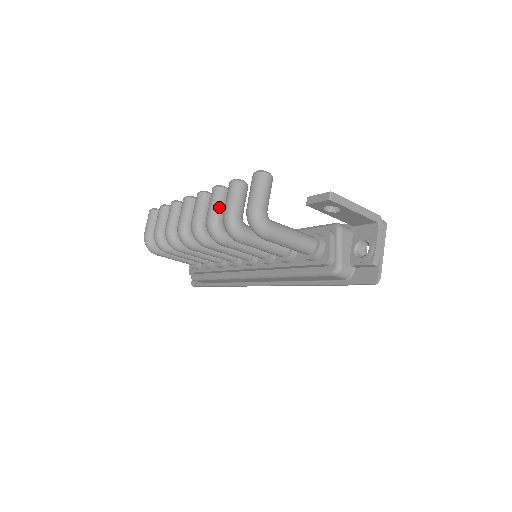
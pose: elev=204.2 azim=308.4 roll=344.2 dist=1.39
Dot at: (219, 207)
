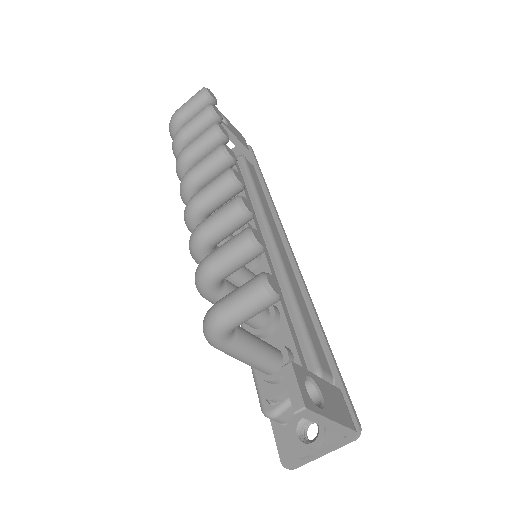
Dot at: (220, 230)
